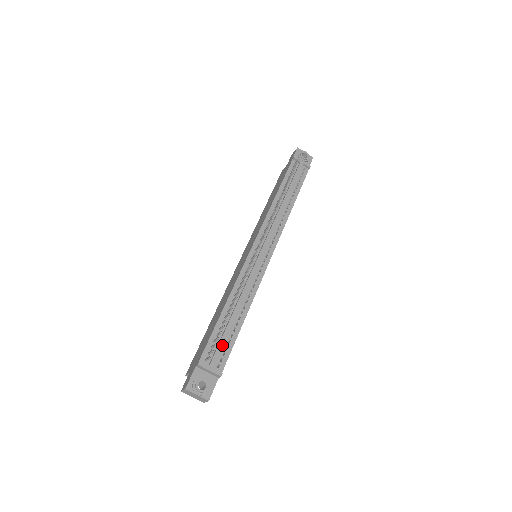
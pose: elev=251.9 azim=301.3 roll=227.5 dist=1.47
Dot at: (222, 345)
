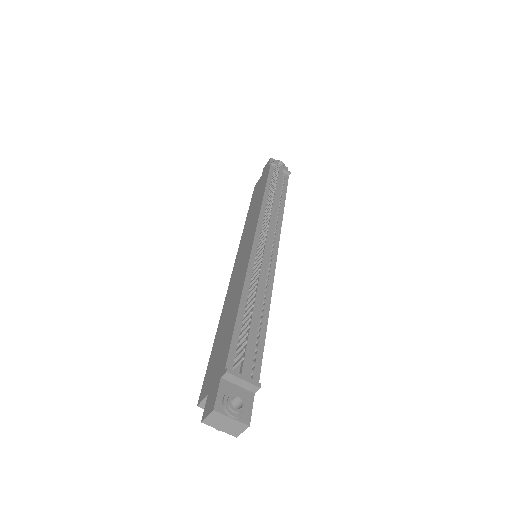
Dot at: (251, 347)
